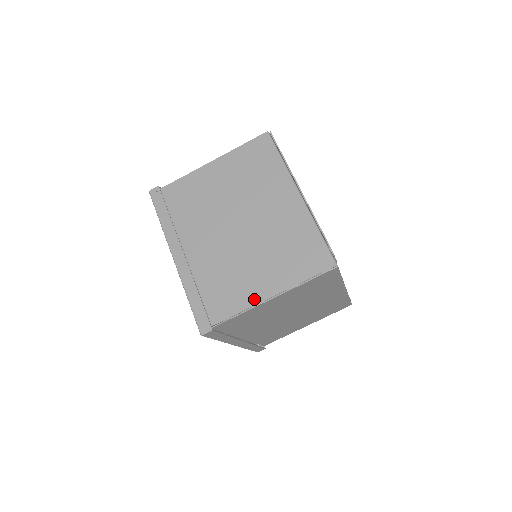
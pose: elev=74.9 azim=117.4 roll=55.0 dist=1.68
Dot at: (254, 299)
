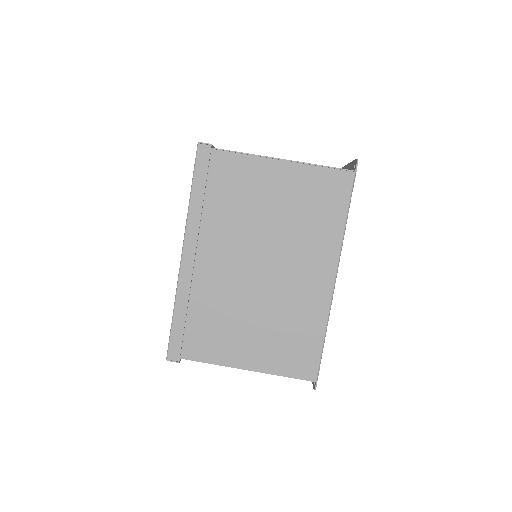
Dot at: (264, 156)
